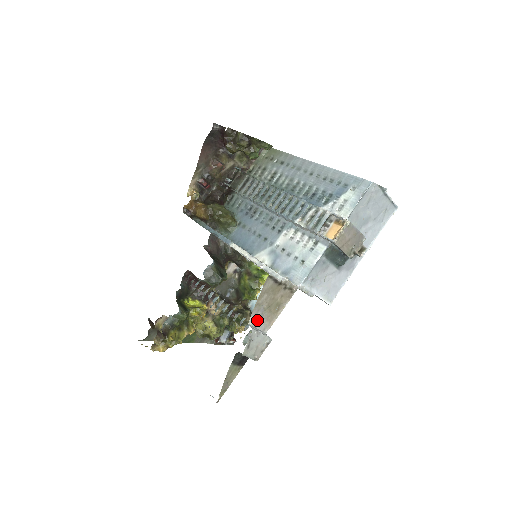
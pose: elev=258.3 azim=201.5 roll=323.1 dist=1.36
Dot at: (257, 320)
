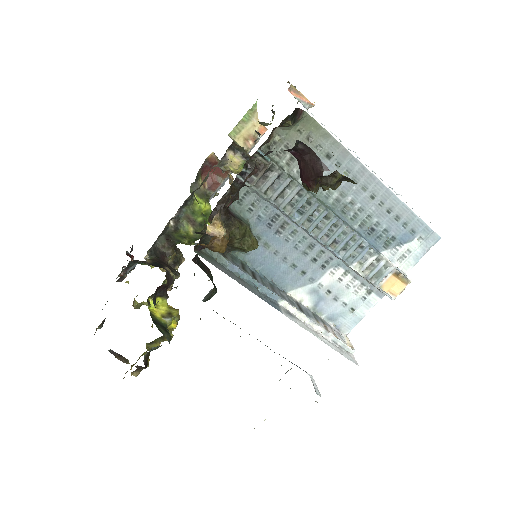
Dot at: occluded
